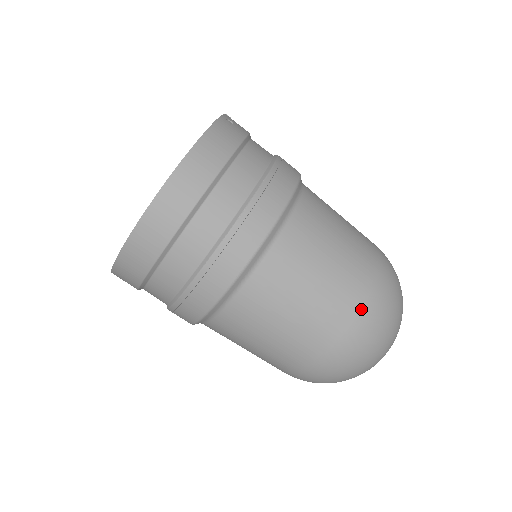
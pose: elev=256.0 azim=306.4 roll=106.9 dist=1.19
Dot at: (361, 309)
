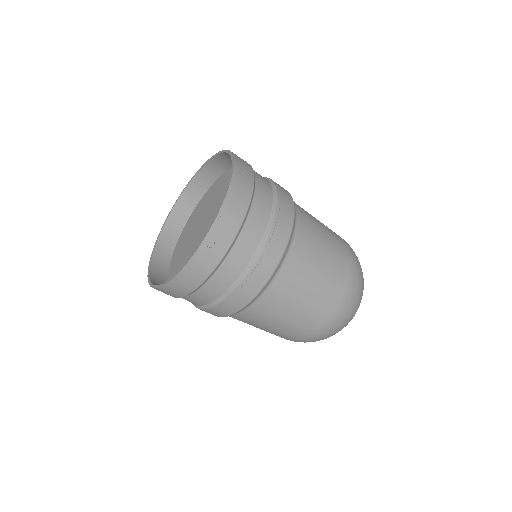
Dot at: (295, 340)
